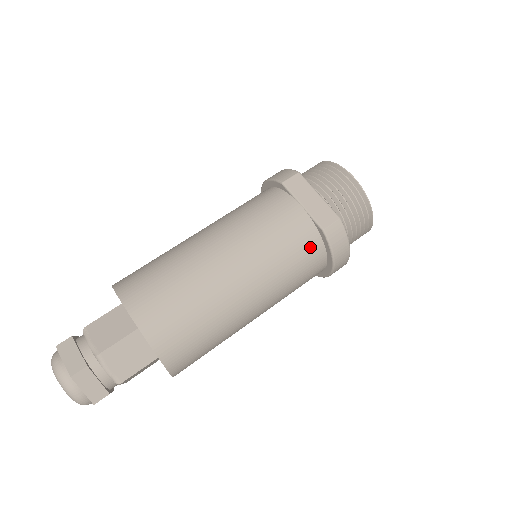
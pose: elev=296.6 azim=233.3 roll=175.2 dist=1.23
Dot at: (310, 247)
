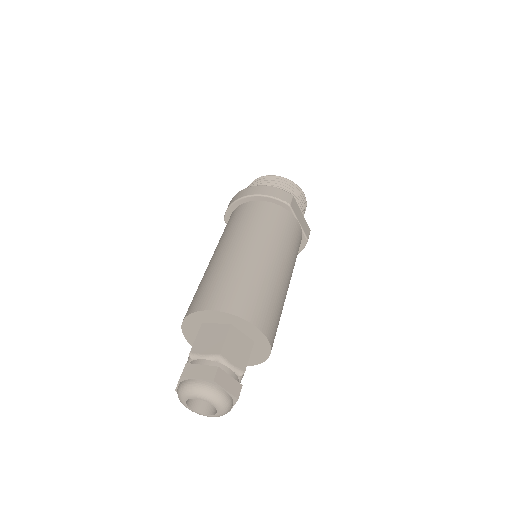
Dot at: occluded
